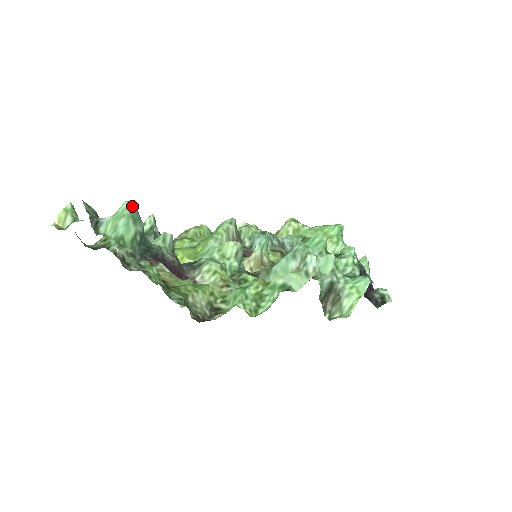
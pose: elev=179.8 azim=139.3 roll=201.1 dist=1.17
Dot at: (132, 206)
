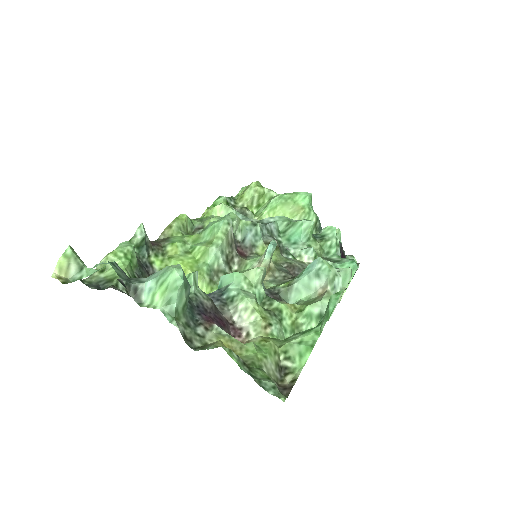
Dot at: (182, 273)
